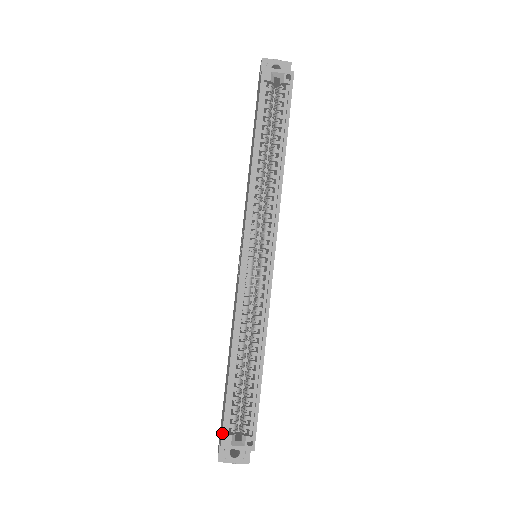
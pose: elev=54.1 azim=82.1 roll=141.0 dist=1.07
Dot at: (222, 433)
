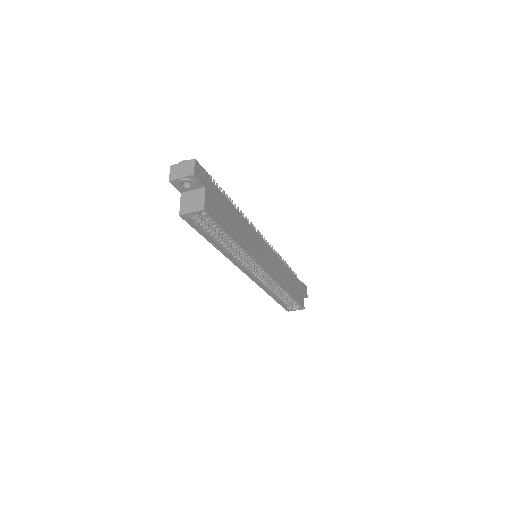
Dot at: (285, 309)
